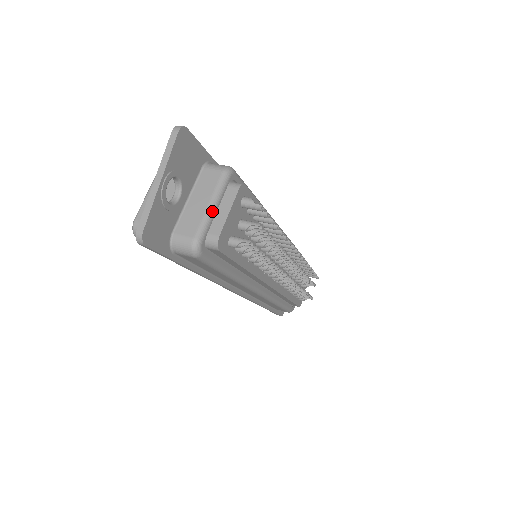
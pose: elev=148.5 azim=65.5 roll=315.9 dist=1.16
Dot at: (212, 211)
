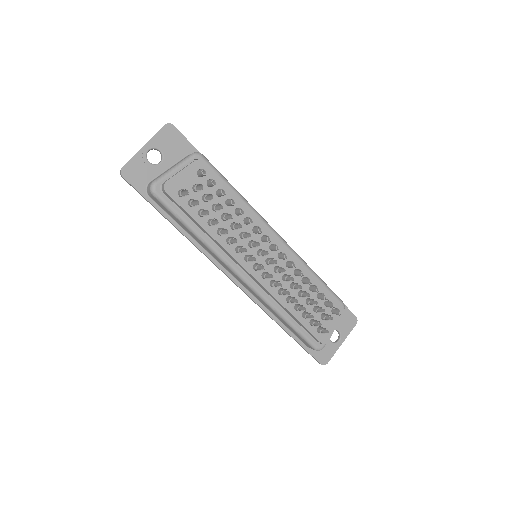
Dot at: (172, 170)
